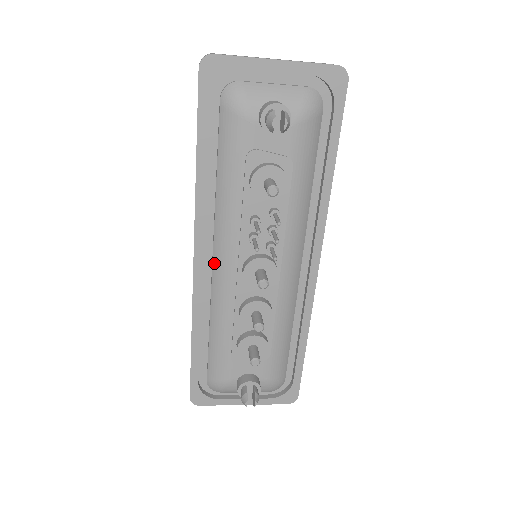
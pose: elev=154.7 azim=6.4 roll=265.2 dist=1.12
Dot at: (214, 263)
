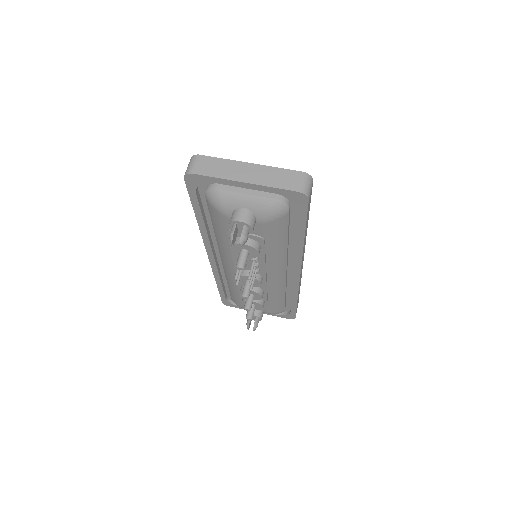
Dot at: (222, 261)
